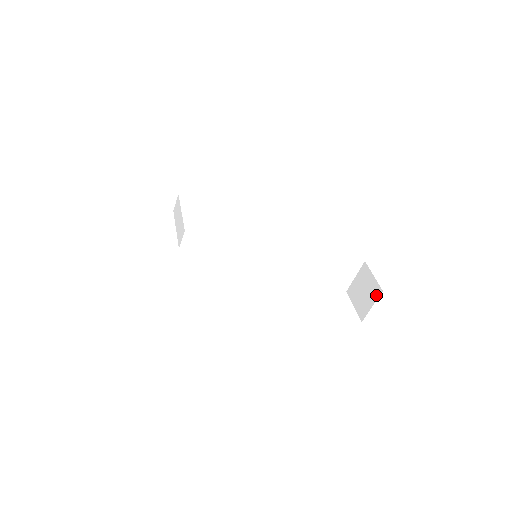
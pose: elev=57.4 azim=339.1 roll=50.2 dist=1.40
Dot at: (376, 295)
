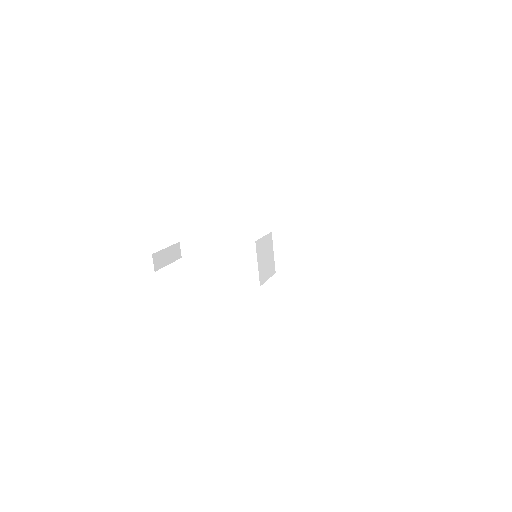
Dot at: occluded
